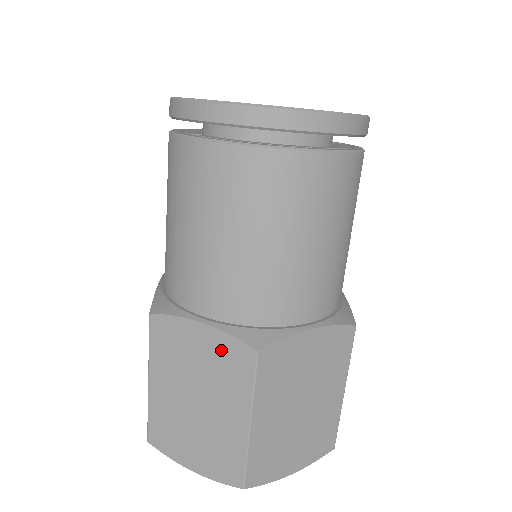
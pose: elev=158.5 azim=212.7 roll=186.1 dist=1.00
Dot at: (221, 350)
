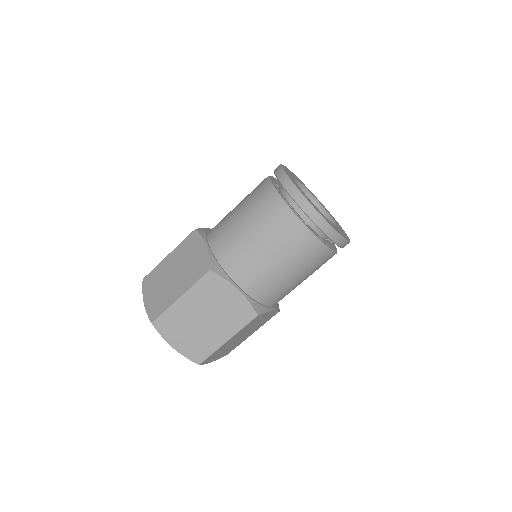
Dot at: (201, 261)
